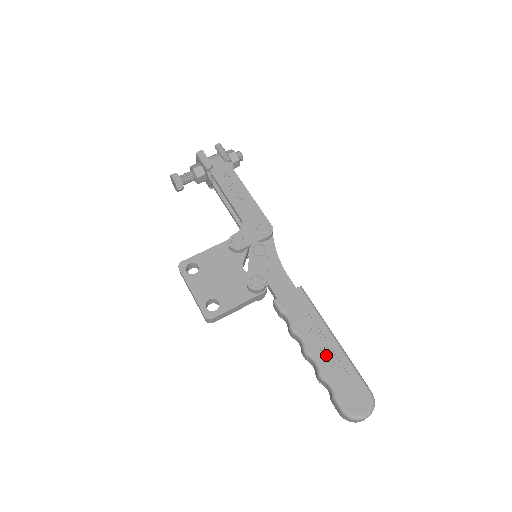
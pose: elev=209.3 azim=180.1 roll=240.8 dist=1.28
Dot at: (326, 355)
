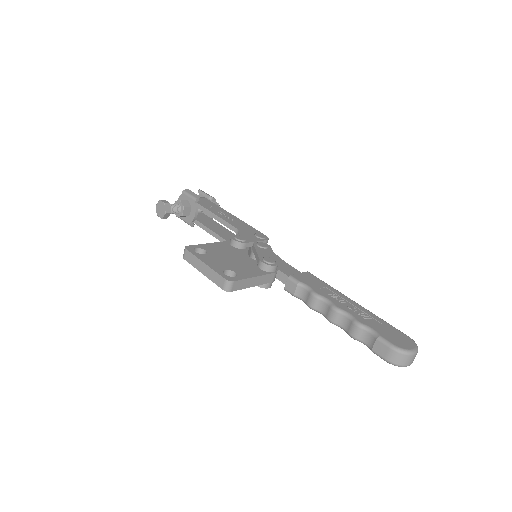
Dot at: (355, 311)
